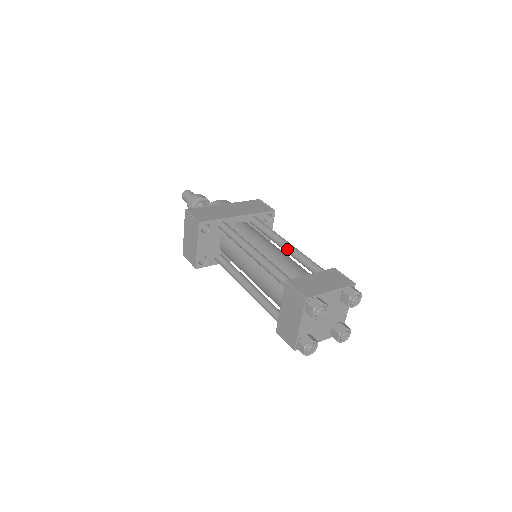
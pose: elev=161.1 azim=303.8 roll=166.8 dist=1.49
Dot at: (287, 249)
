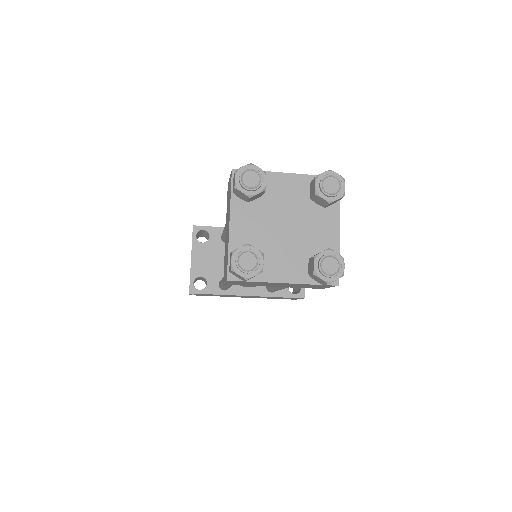
Dot at: occluded
